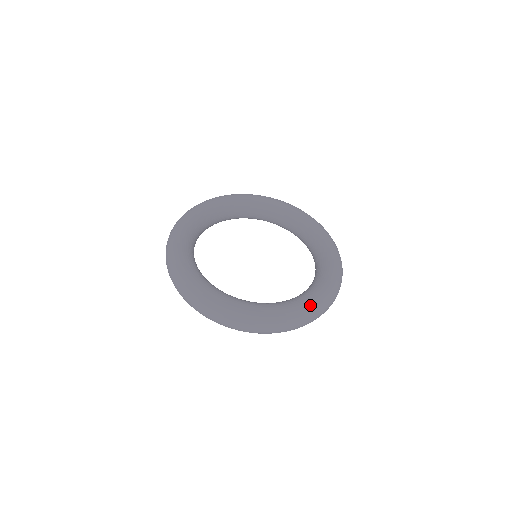
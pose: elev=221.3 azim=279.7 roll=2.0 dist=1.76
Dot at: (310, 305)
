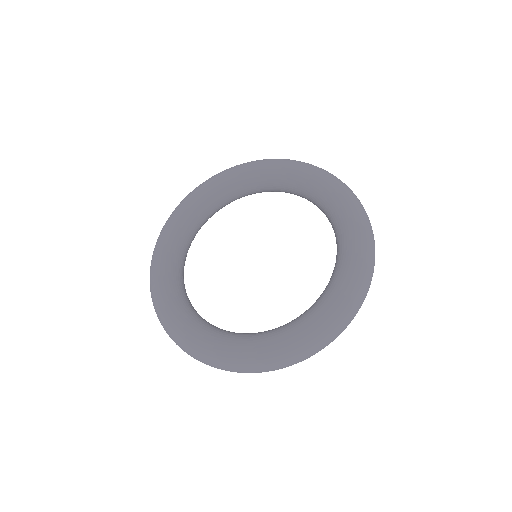
Dot at: (289, 345)
